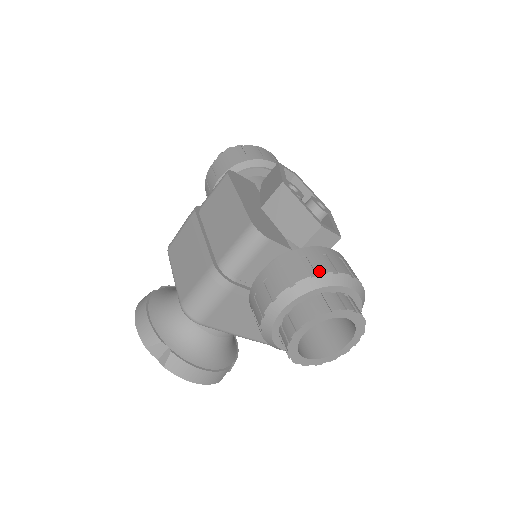
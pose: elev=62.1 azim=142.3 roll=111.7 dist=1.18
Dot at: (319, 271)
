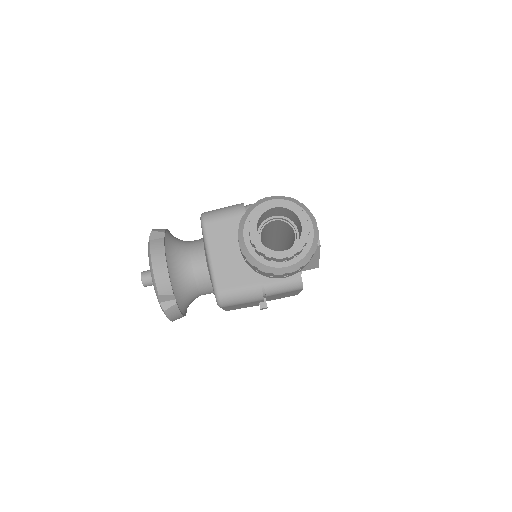
Dot at: (304, 205)
